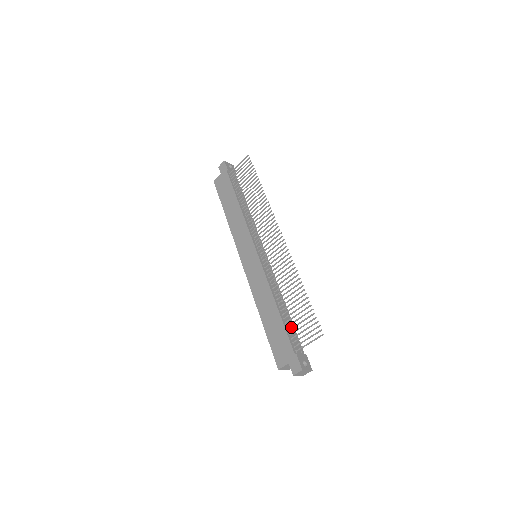
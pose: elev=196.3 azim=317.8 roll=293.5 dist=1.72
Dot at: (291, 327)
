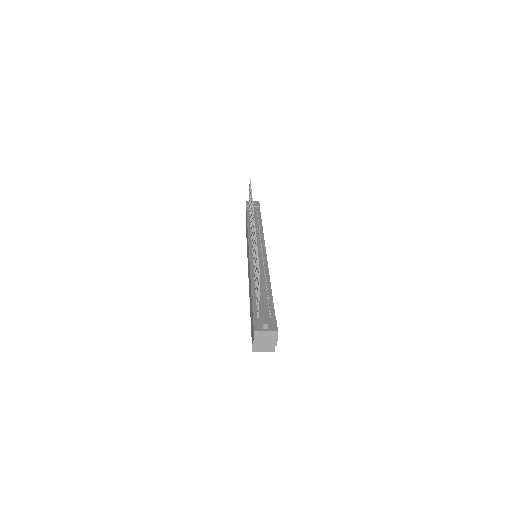
Dot at: (266, 298)
